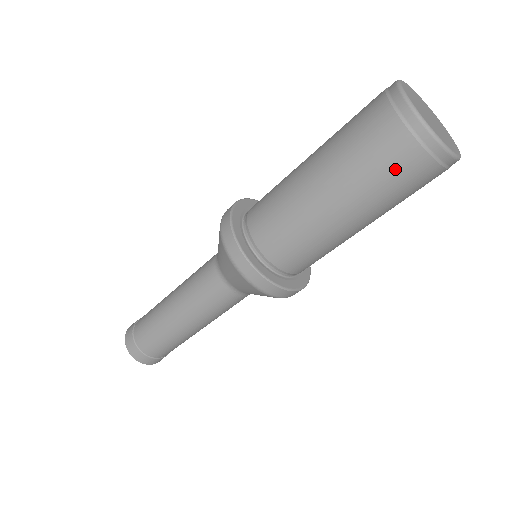
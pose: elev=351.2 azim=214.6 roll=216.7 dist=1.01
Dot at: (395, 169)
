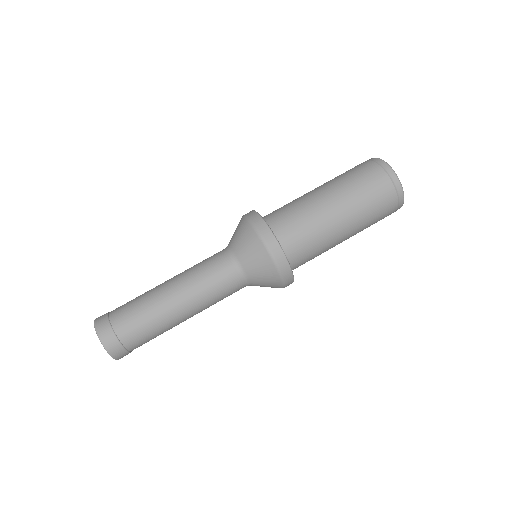
Dot at: (382, 215)
